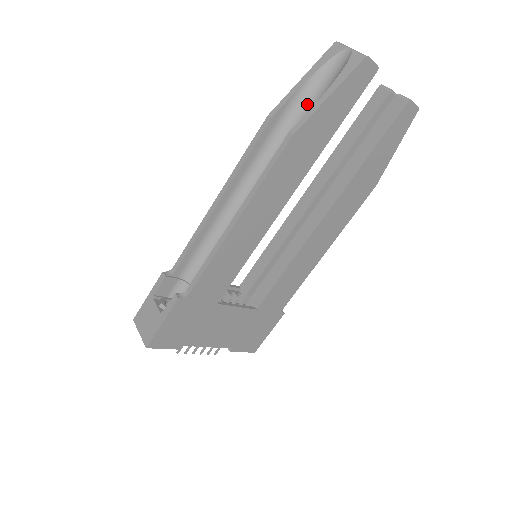
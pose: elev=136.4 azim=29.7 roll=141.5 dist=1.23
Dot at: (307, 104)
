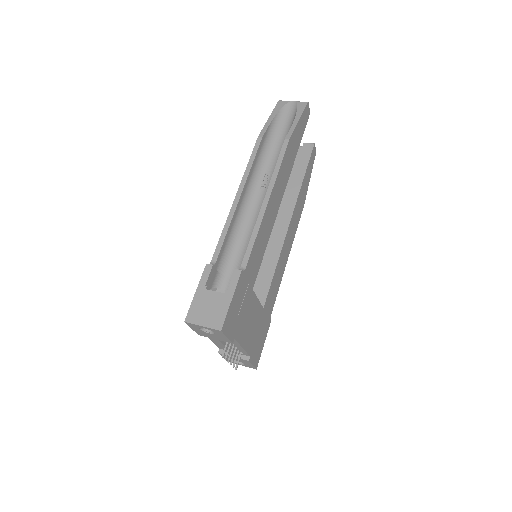
Dot at: (278, 132)
